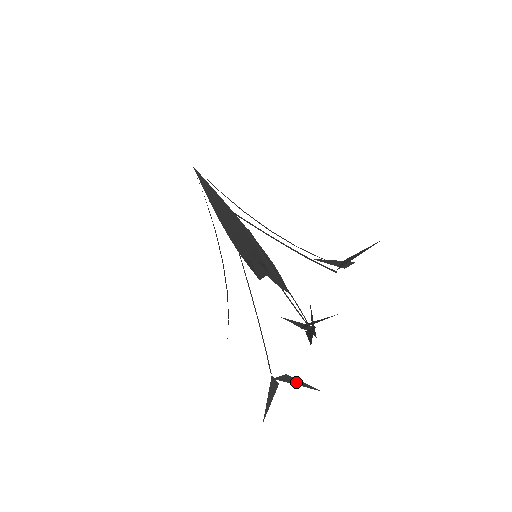
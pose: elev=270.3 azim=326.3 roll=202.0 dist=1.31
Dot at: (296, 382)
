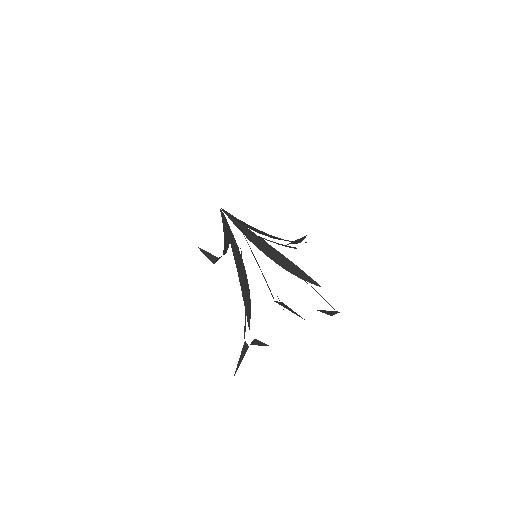
Dot at: (259, 343)
